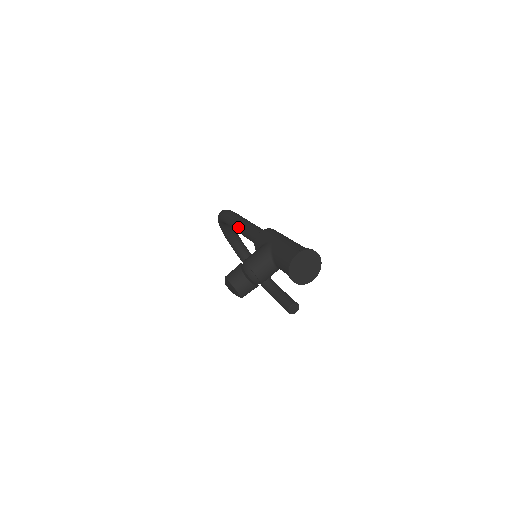
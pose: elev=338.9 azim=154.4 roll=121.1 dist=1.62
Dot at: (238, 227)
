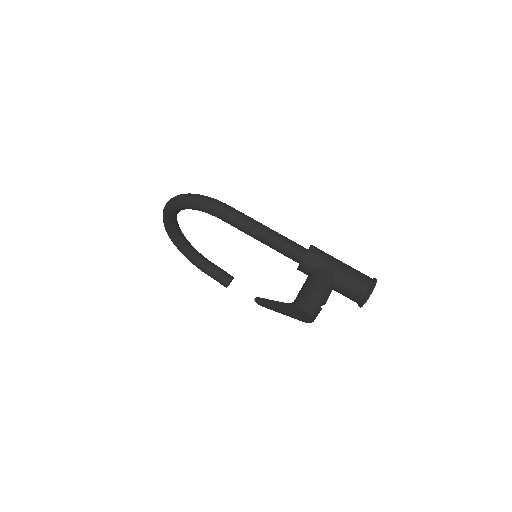
Dot at: (256, 233)
